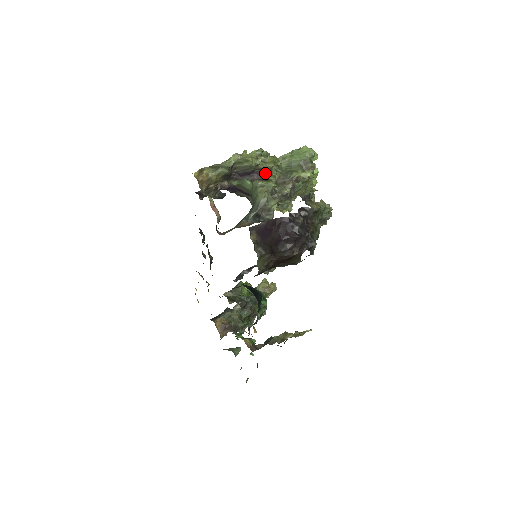
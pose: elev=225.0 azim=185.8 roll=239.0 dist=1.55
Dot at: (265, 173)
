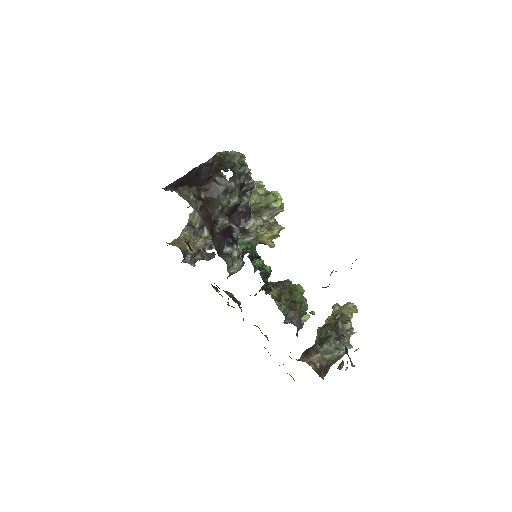
Dot at: occluded
